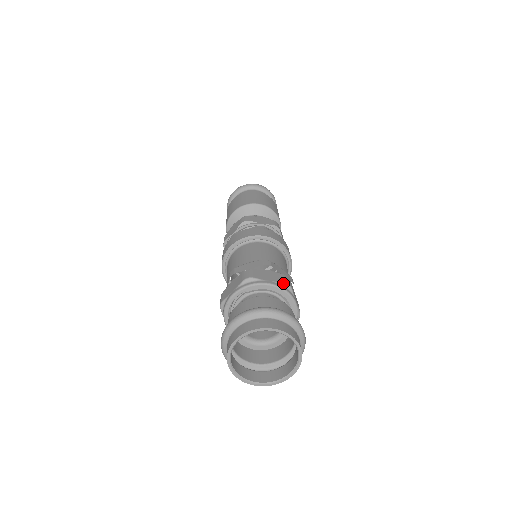
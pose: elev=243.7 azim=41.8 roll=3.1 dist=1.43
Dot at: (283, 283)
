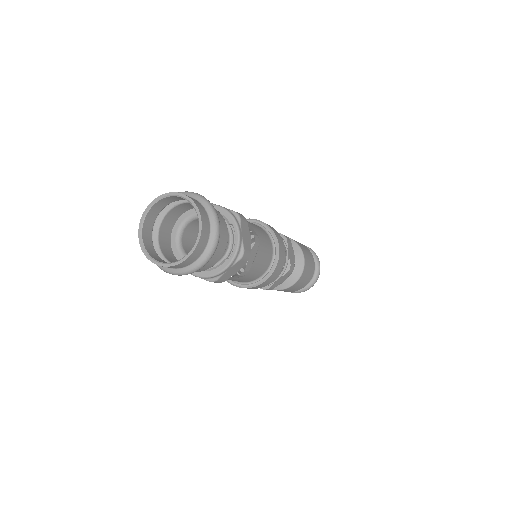
Dot at: occluded
